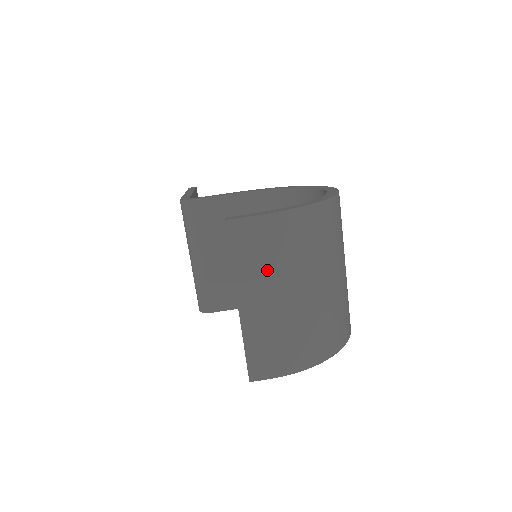
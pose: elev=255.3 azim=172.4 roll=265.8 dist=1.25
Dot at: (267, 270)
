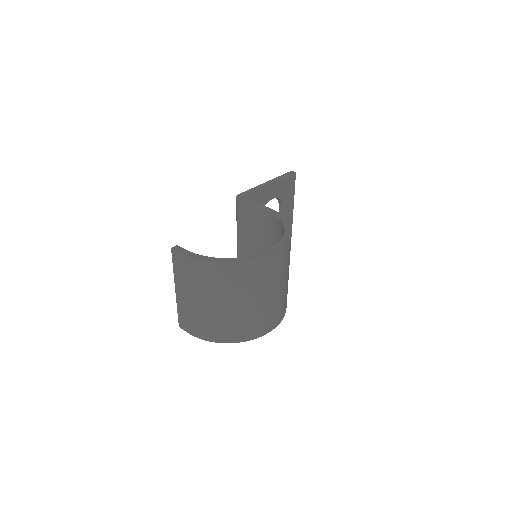
Dot at: (187, 283)
